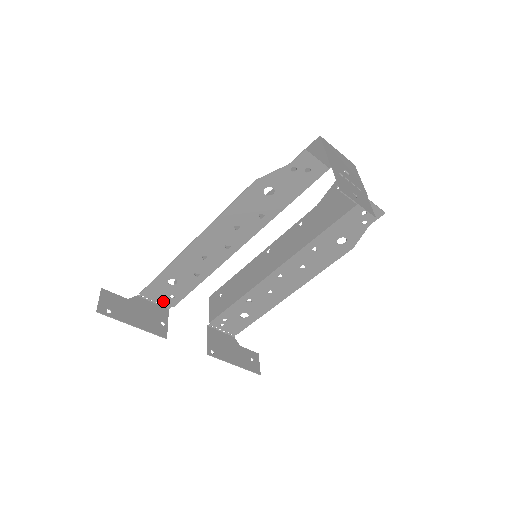
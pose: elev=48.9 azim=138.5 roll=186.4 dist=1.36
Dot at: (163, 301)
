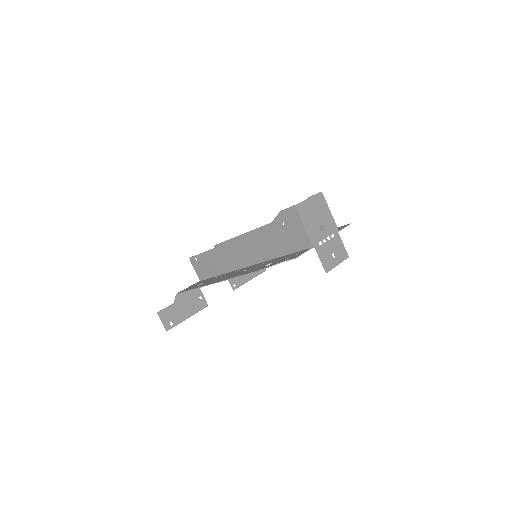
Dot at: occluded
